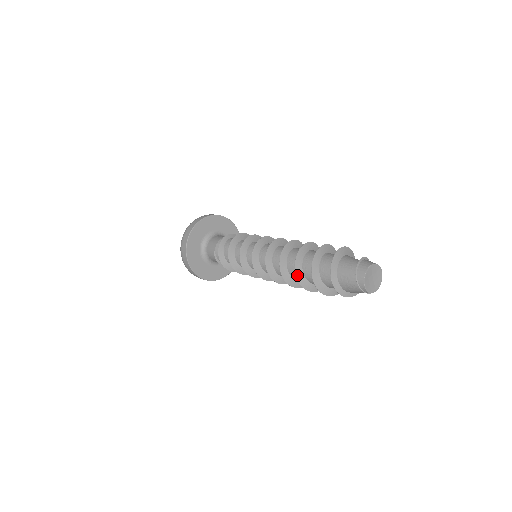
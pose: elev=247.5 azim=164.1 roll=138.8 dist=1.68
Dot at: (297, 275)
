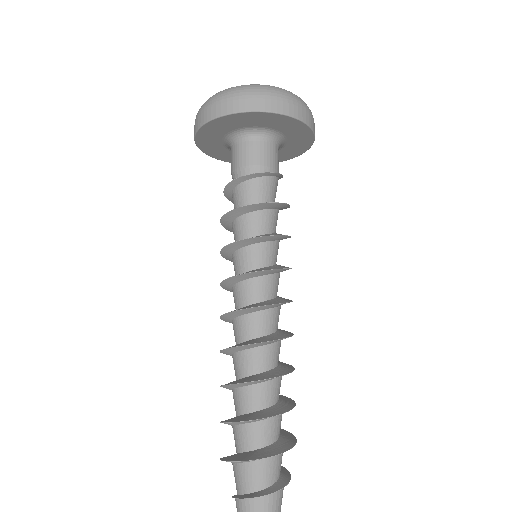
Dot at: occluded
